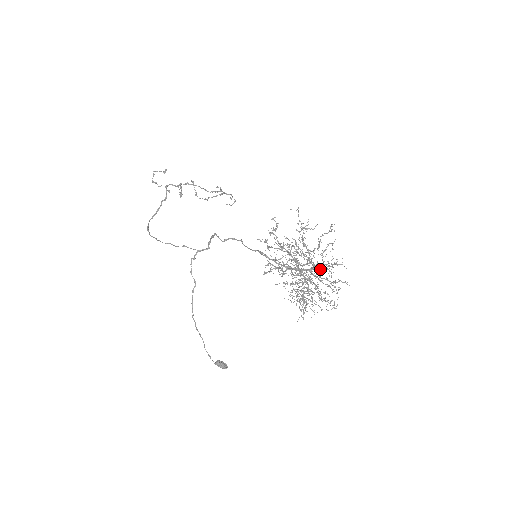
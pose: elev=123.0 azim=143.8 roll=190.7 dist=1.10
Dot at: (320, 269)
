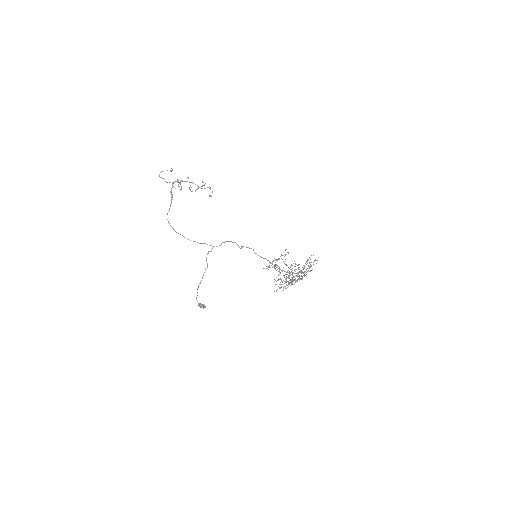
Dot at: occluded
